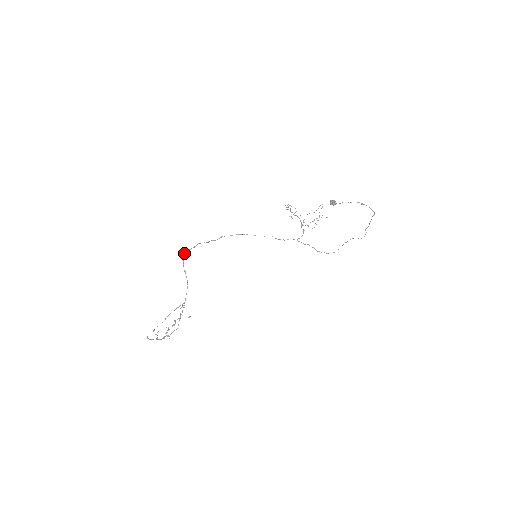
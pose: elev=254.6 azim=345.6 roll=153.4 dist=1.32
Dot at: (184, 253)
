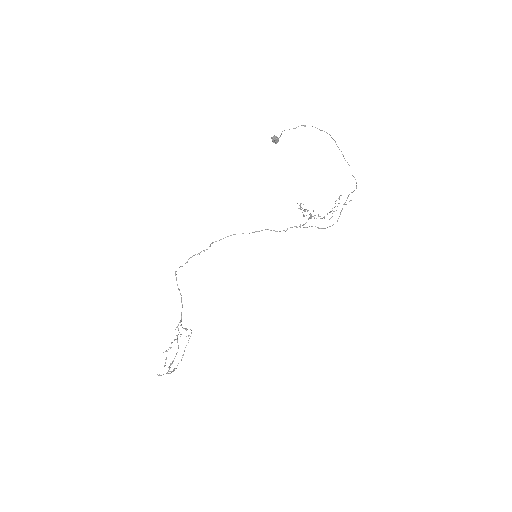
Dot at: (176, 271)
